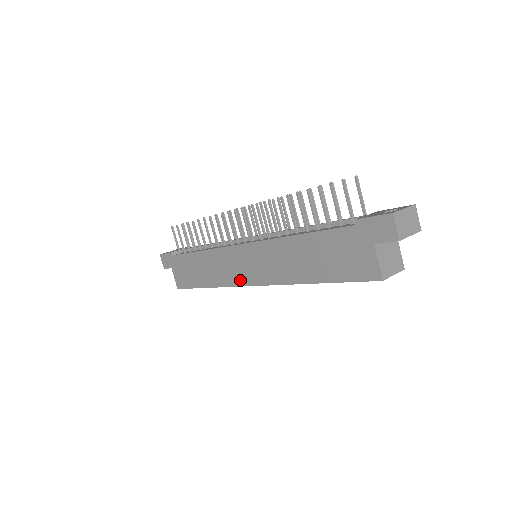
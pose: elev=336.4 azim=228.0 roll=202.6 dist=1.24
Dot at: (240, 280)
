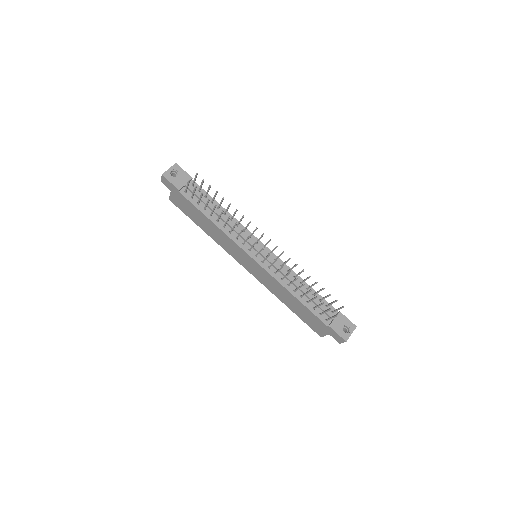
Dot at: (238, 259)
